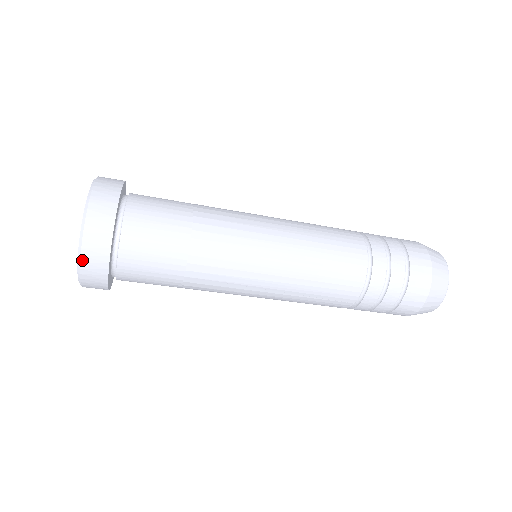
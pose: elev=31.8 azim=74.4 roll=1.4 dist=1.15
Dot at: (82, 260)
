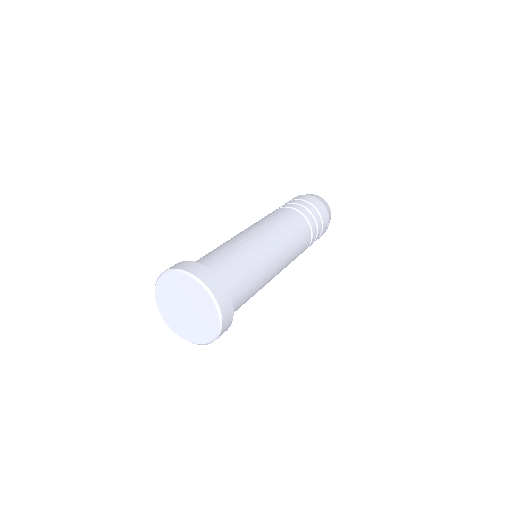
Dot at: occluded
